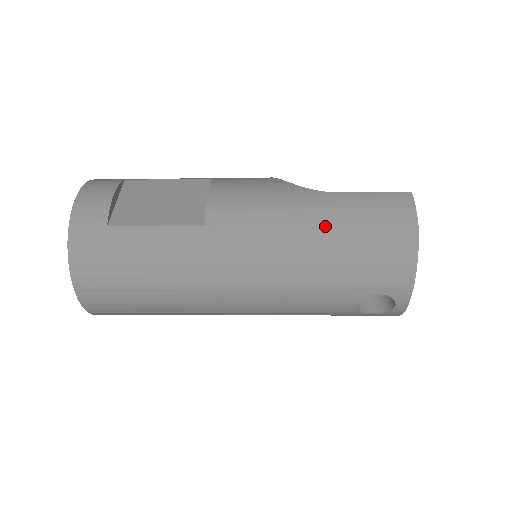
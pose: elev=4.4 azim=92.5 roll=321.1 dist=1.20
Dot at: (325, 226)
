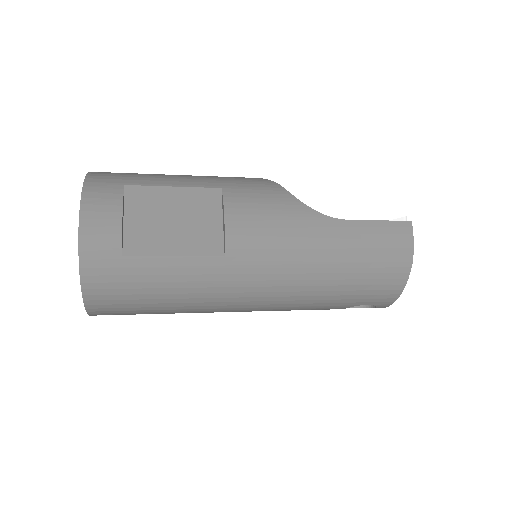
Dot at: (336, 258)
